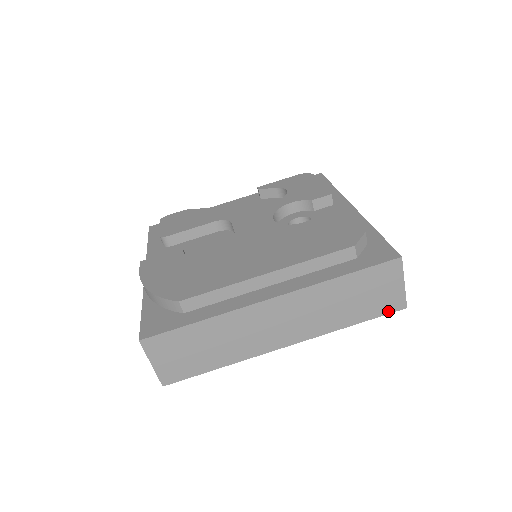
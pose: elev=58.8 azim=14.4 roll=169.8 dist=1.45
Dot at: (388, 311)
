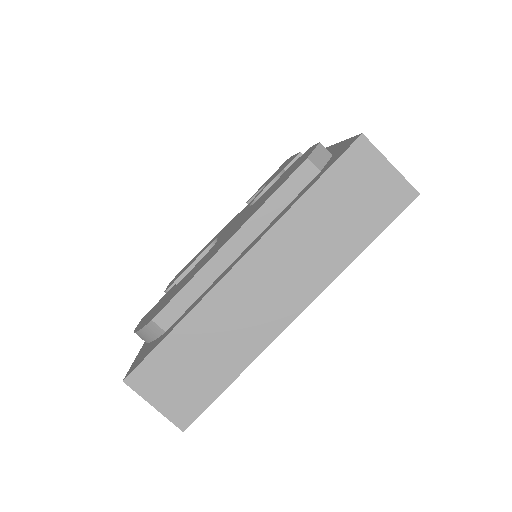
Dot at: (397, 210)
